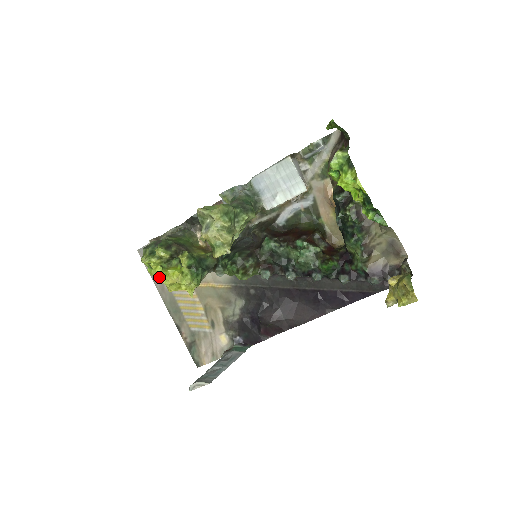
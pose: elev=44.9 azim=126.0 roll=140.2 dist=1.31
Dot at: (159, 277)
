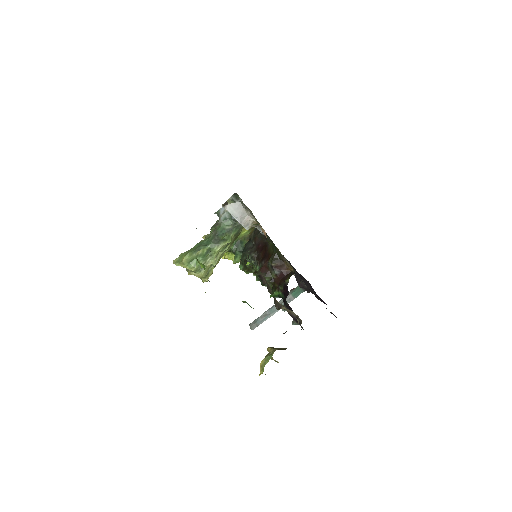
Dot at: occluded
